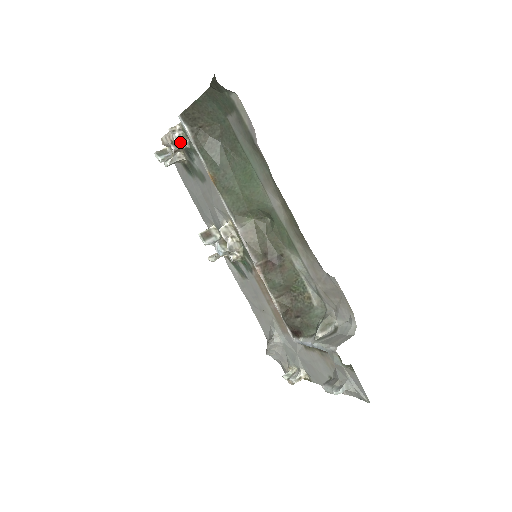
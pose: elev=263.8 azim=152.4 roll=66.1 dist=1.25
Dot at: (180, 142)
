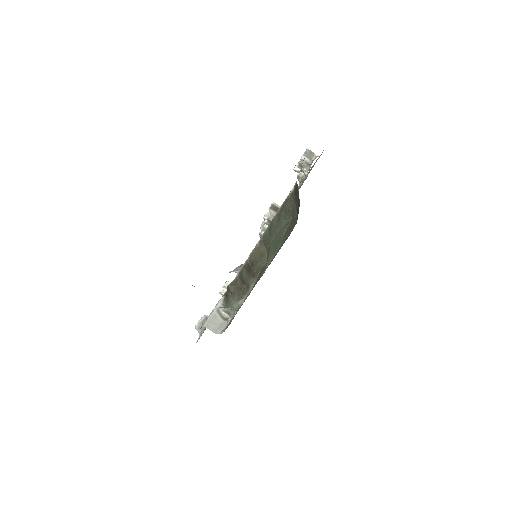
Dot at: (299, 178)
